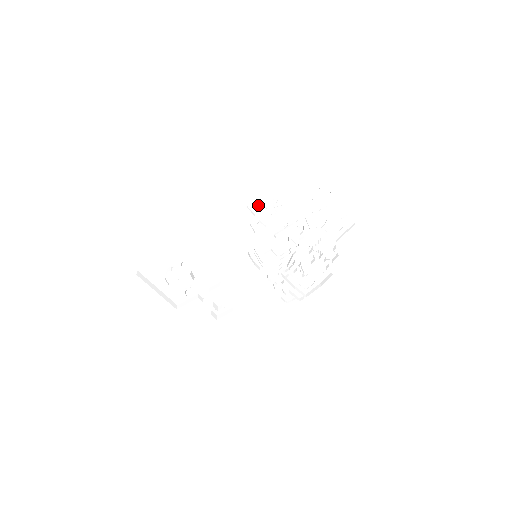
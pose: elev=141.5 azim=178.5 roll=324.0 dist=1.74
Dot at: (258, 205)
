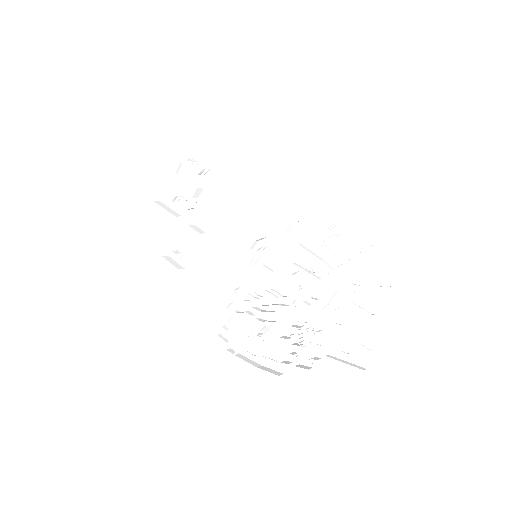
Dot at: (323, 216)
